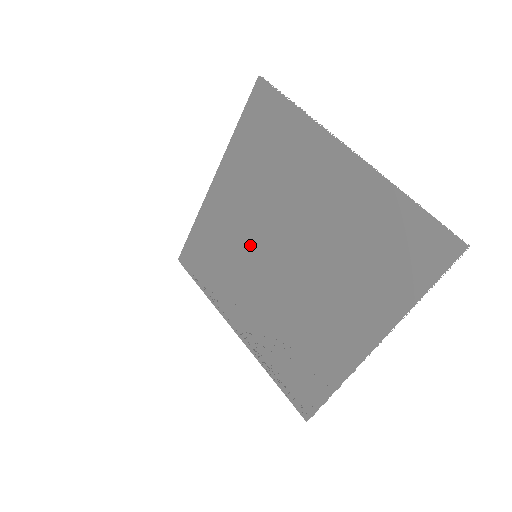
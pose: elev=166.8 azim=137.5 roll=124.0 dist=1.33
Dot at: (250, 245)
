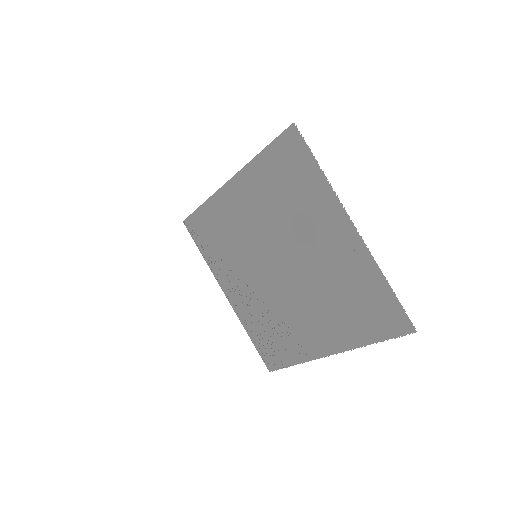
Dot at: (253, 246)
